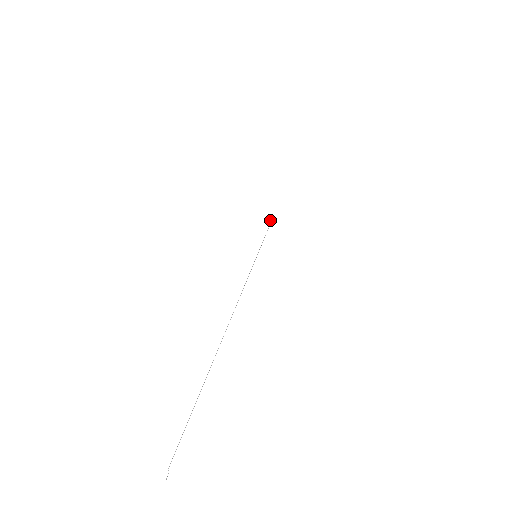
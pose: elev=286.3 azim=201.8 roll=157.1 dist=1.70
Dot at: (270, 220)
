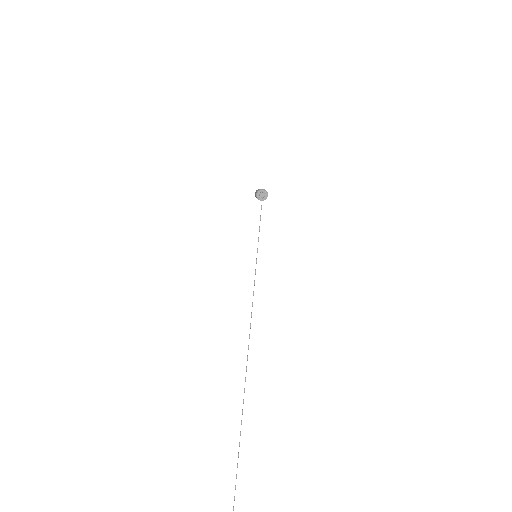
Dot at: (260, 195)
